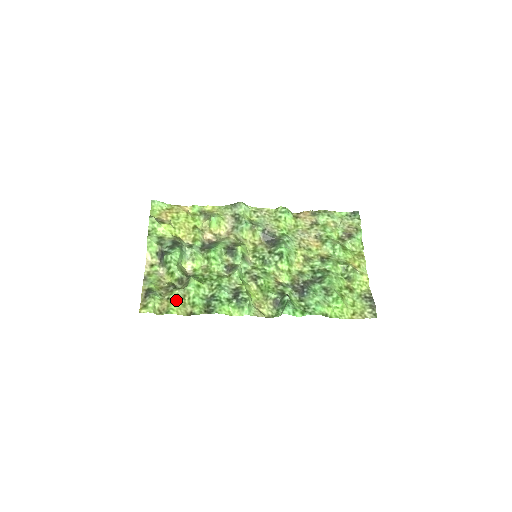
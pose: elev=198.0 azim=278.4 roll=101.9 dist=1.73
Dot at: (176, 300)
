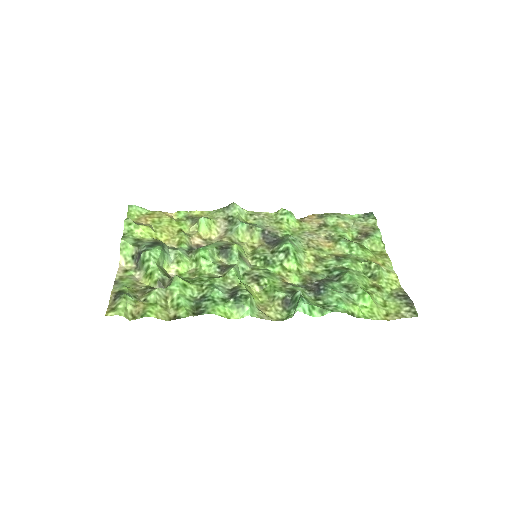
Dot at: (155, 301)
